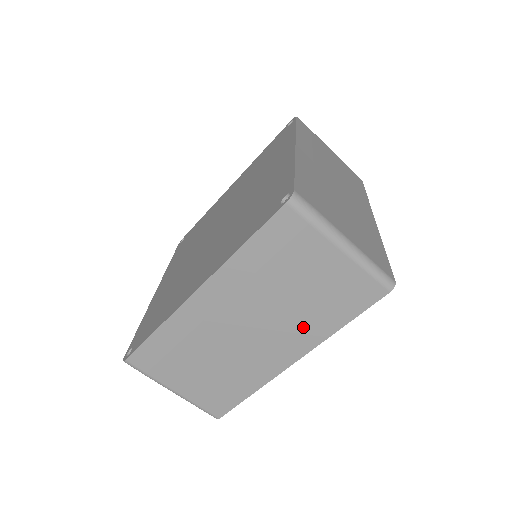
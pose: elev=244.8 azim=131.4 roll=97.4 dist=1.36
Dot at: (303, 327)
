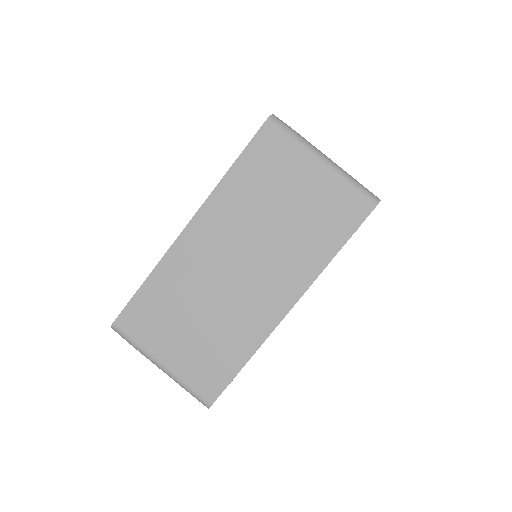
Dot at: (295, 259)
